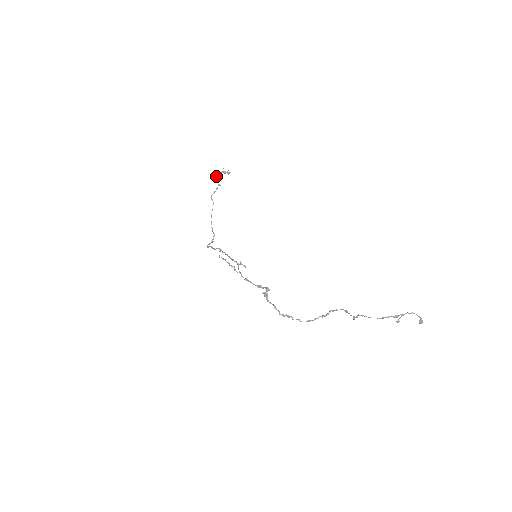
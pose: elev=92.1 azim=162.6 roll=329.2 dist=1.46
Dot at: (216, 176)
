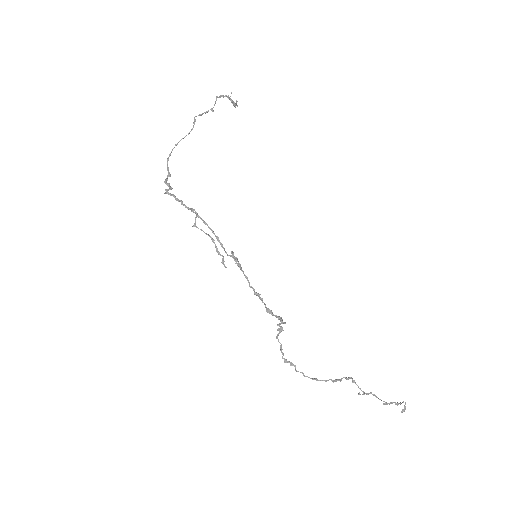
Dot at: occluded
